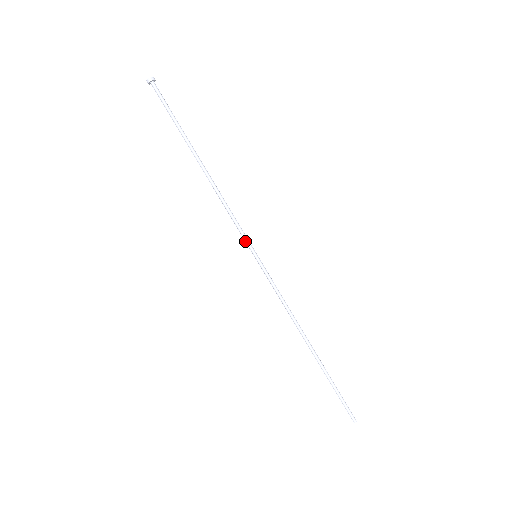
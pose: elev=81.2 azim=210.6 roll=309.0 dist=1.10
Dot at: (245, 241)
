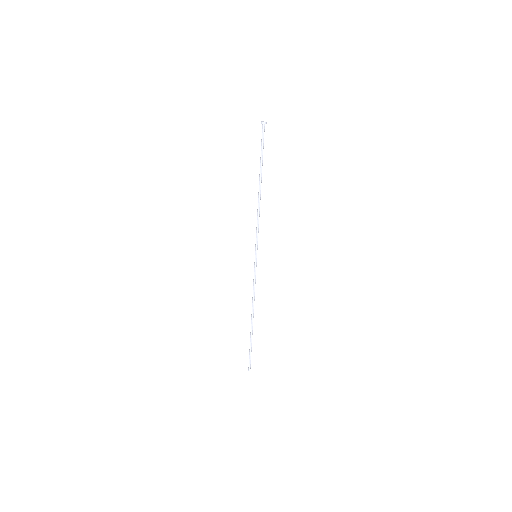
Dot at: (255, 244)
